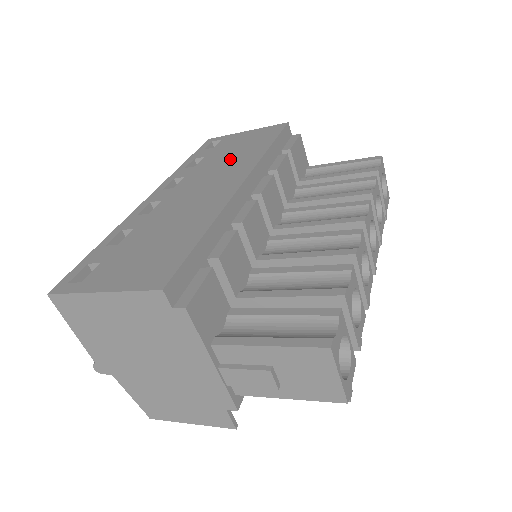
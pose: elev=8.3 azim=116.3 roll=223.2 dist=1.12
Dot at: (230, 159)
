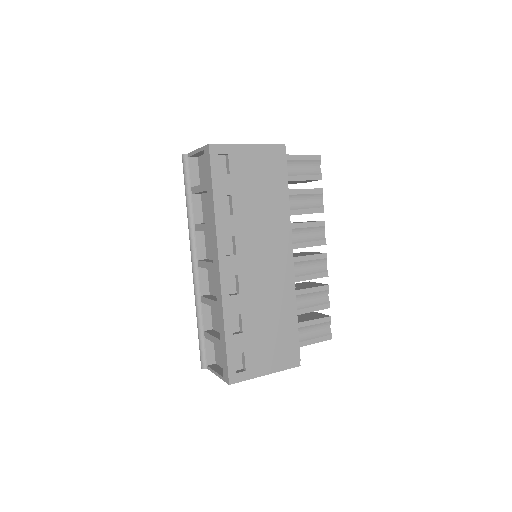
Dot at: (263, 212)
